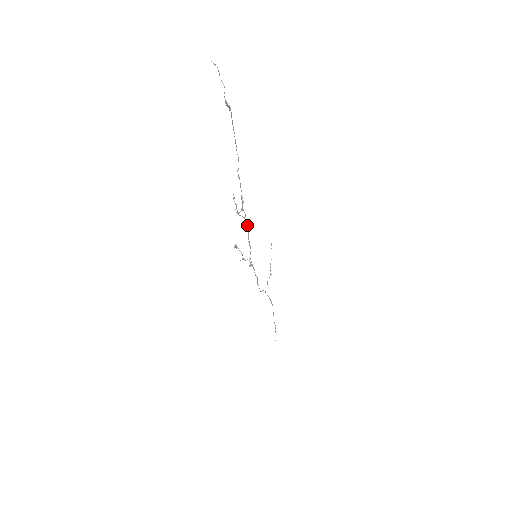
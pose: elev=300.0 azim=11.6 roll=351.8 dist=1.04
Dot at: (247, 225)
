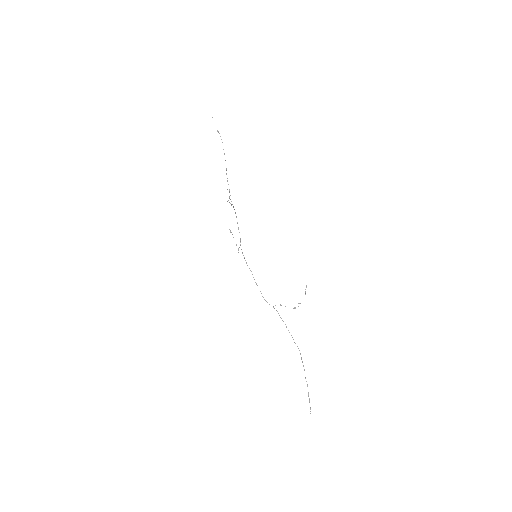
Dot at: occluded
